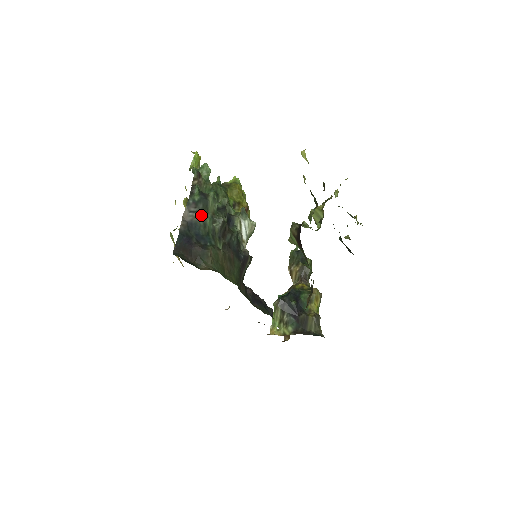
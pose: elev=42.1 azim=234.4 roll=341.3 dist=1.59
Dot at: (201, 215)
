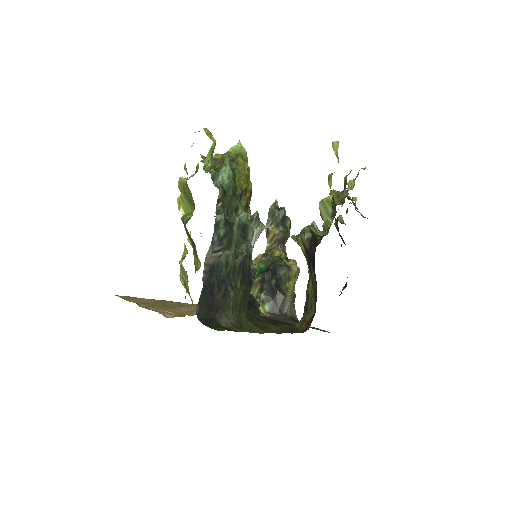
Dot at: (225, 253)
